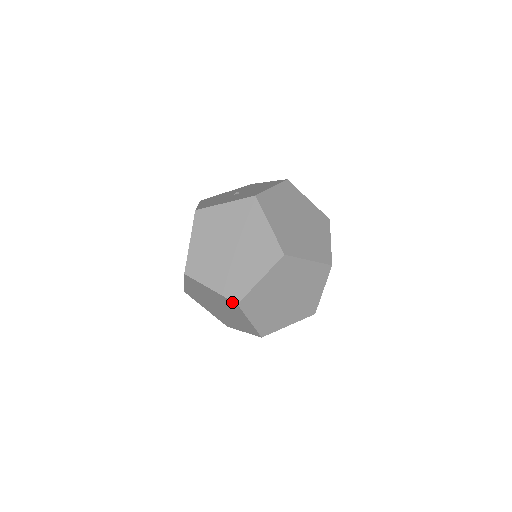
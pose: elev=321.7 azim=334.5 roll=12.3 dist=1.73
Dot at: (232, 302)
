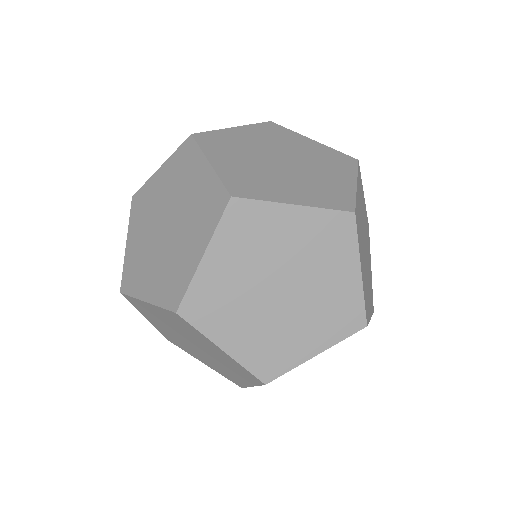
Dot at: (342, 215)
